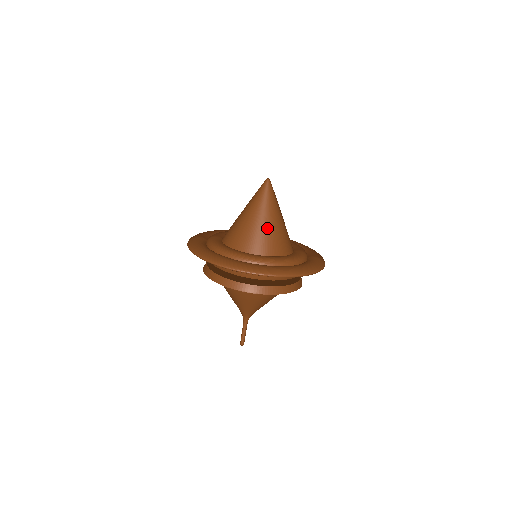
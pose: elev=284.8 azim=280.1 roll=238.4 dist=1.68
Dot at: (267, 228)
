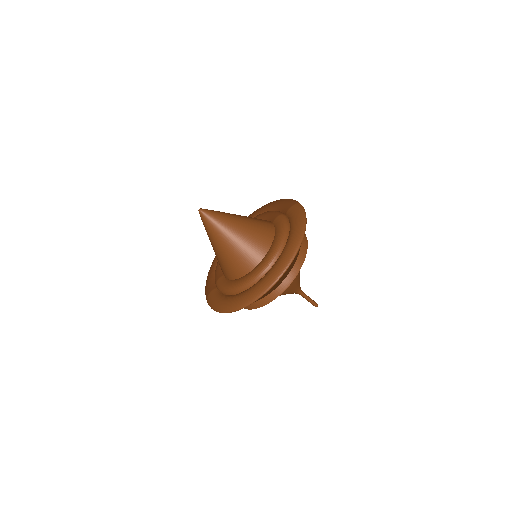
Dot at: (242, 239)
